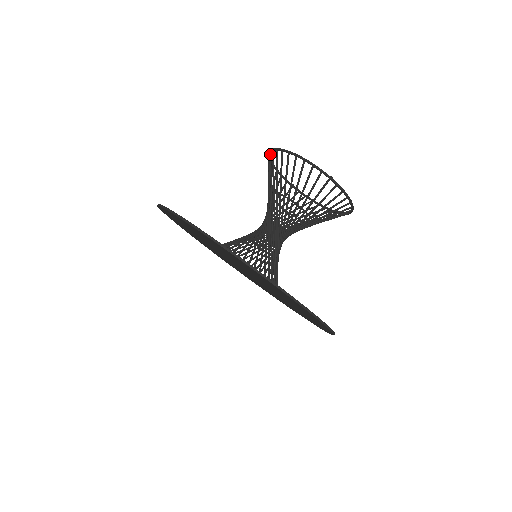
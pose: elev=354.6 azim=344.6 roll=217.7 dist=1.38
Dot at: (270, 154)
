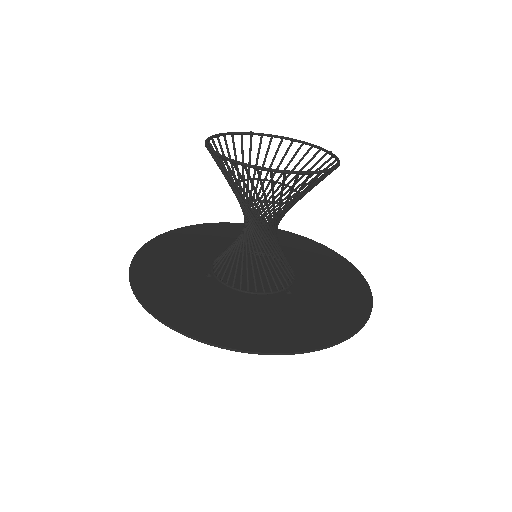
Dot at: occluded
